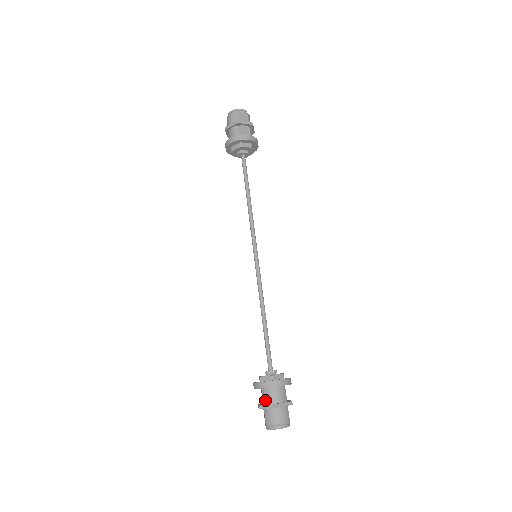
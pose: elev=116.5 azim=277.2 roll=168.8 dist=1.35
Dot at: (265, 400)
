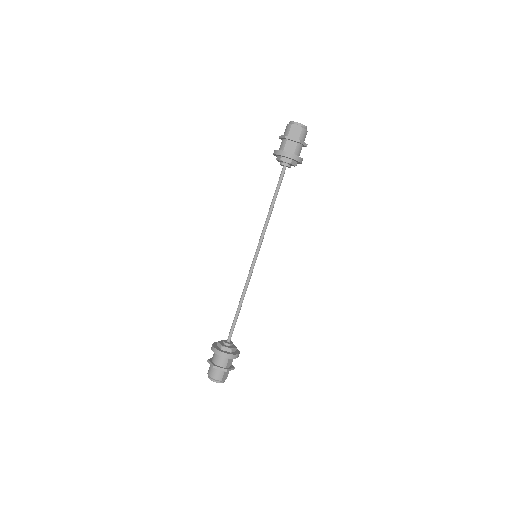
Dot at: (213, 358)
